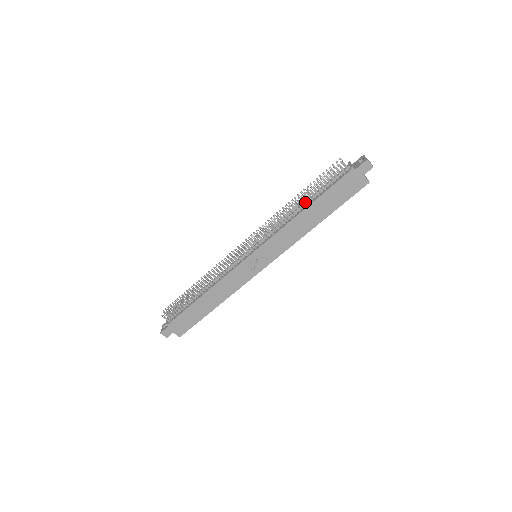
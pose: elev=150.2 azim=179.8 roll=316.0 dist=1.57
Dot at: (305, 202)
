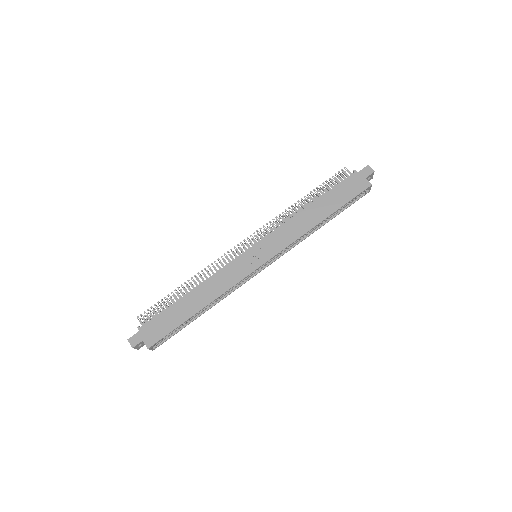
Dot at: occluded
